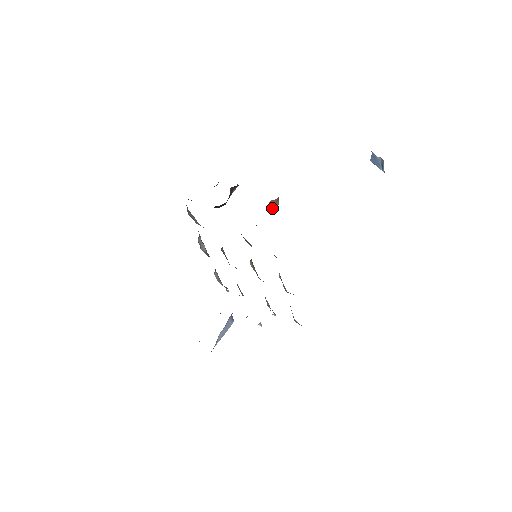
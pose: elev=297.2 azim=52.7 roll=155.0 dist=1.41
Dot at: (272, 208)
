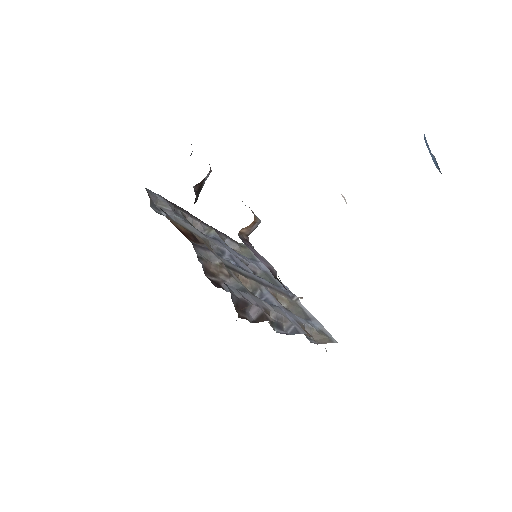
Dot at: (247, 234)
